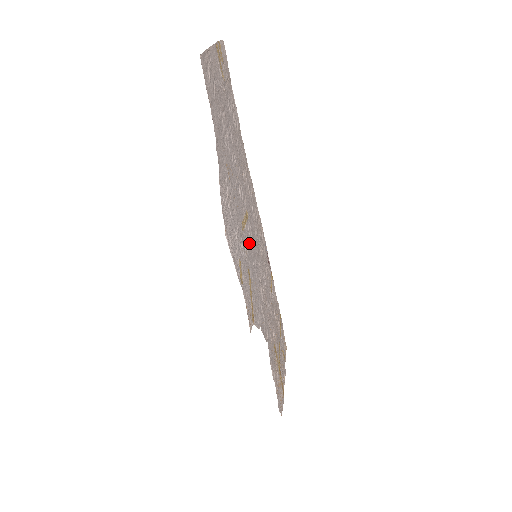
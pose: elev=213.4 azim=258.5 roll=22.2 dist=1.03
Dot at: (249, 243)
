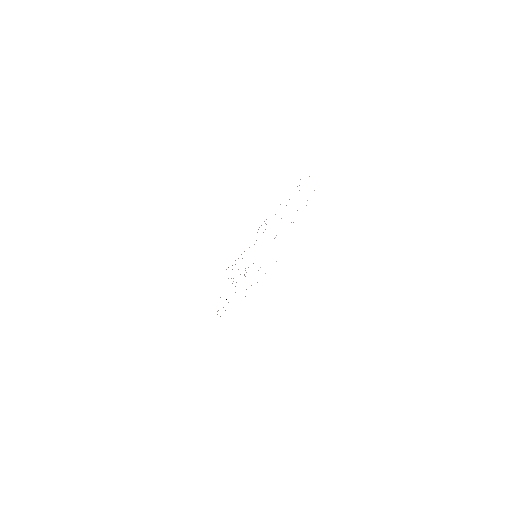
Dot at: occluded
